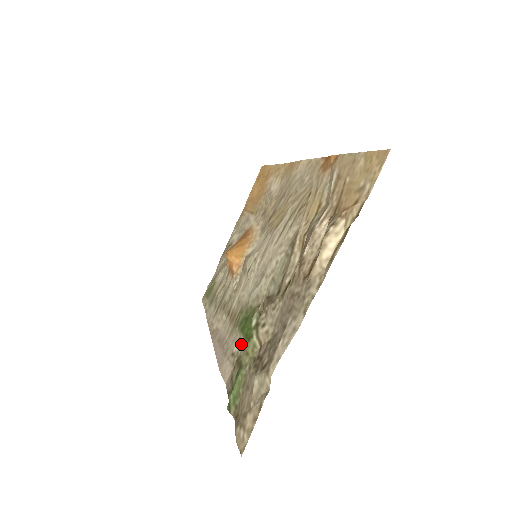
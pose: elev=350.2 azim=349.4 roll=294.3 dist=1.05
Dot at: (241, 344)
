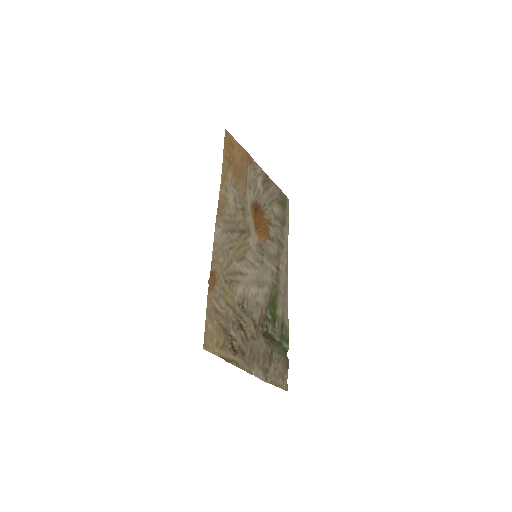
Dot at: (279, 315)
